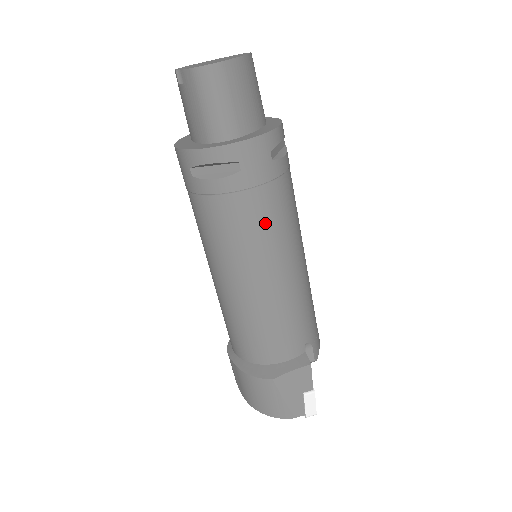
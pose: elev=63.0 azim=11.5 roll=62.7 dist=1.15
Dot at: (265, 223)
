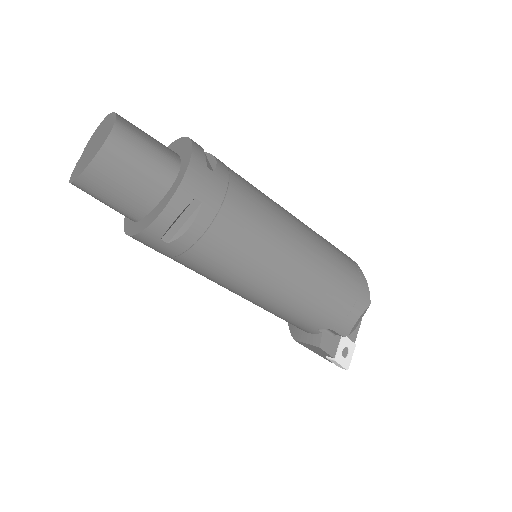
Dot at: (203, 274)
